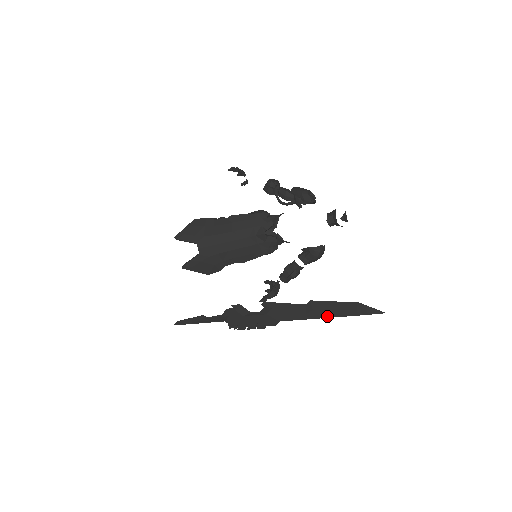
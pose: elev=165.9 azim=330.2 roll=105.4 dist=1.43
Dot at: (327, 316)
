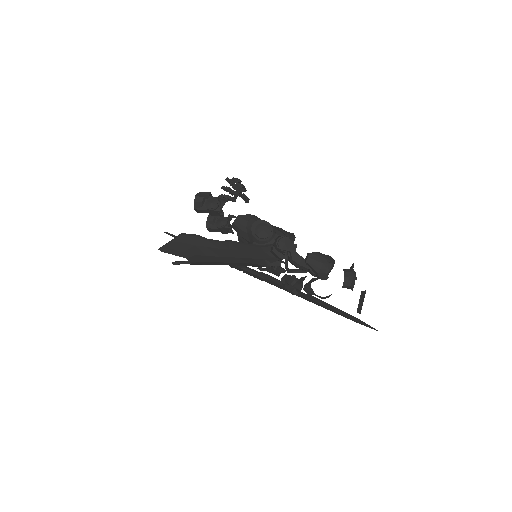
Dot at: occluded
